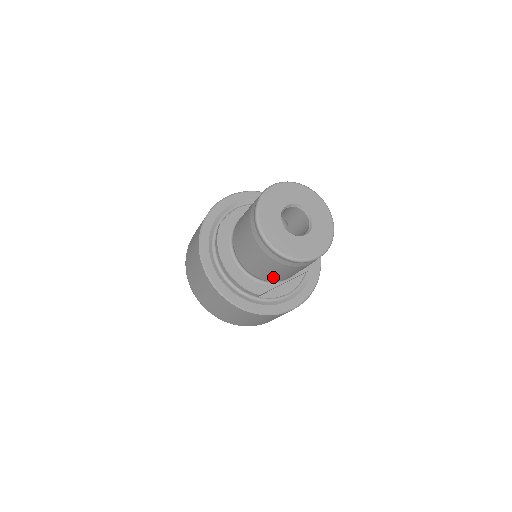
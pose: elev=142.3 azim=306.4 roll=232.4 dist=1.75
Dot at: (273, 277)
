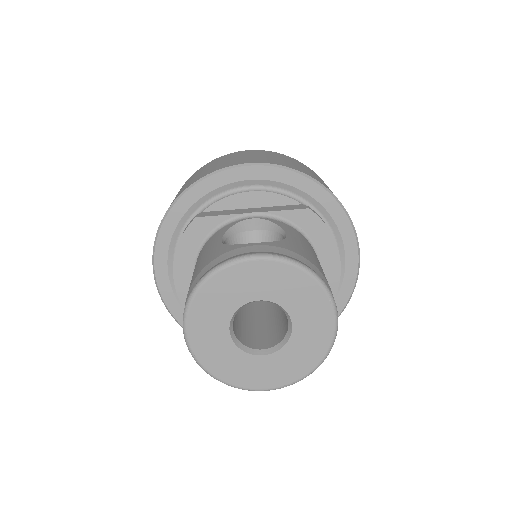
Dot at: occluded
